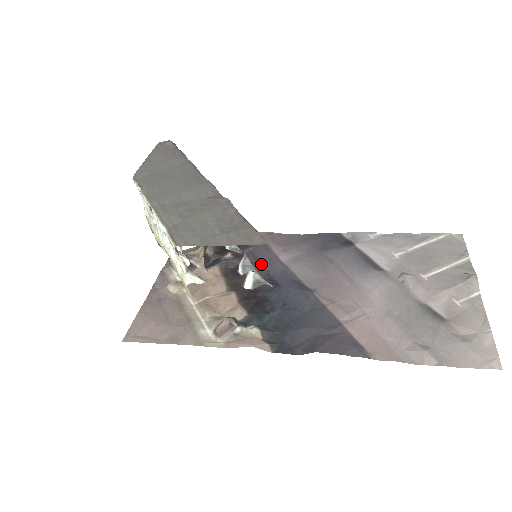
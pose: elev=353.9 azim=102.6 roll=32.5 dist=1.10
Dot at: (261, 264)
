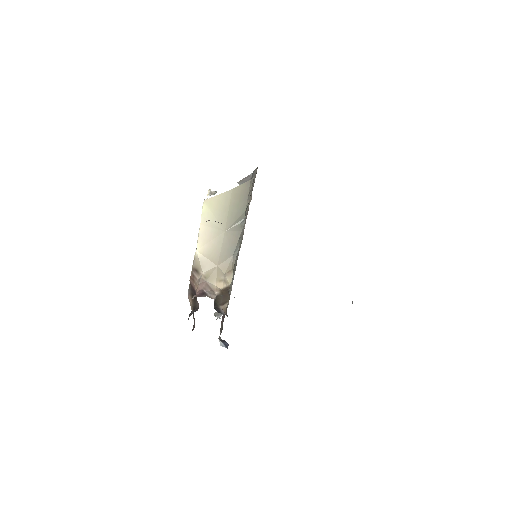
Dot at: occluded
